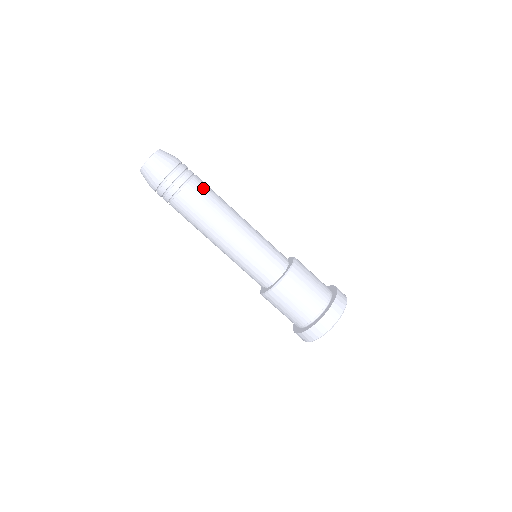
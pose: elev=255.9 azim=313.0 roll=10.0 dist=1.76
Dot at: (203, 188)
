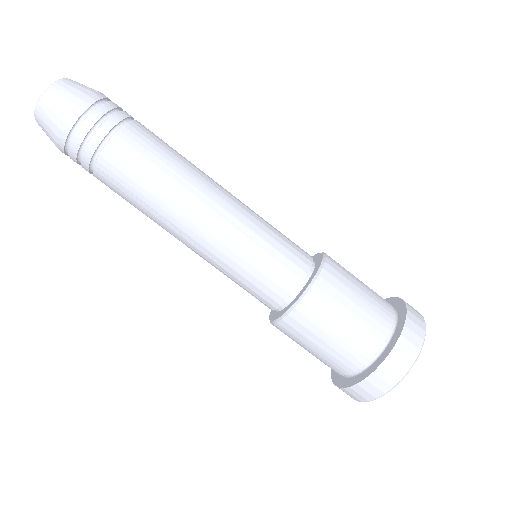
Dot at: (155, 136)
